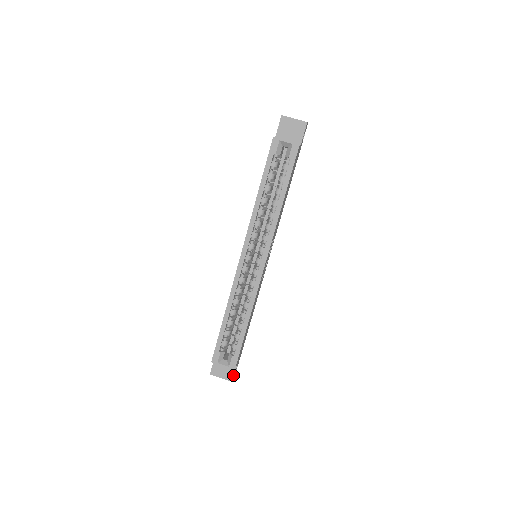
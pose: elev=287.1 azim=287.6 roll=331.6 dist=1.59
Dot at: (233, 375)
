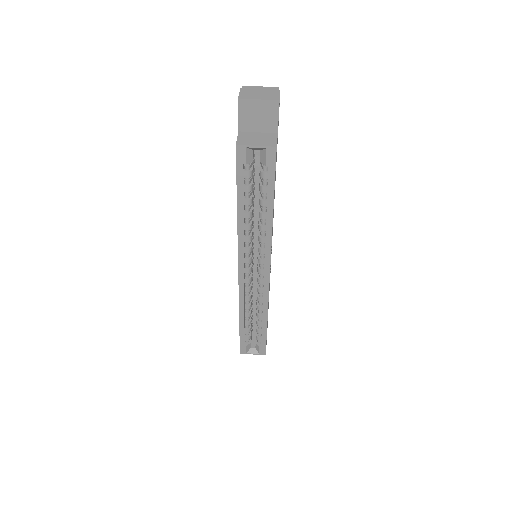
Dot at: occluded
